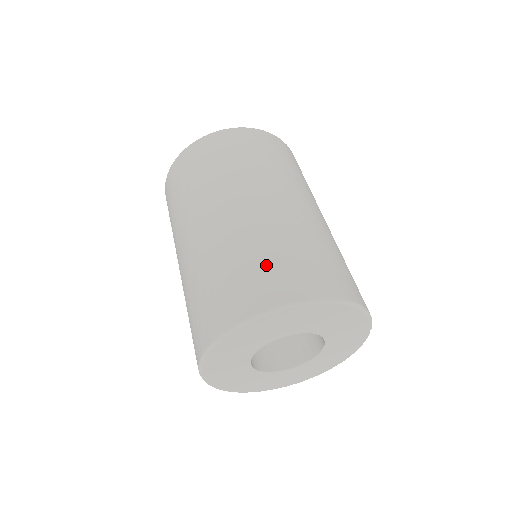
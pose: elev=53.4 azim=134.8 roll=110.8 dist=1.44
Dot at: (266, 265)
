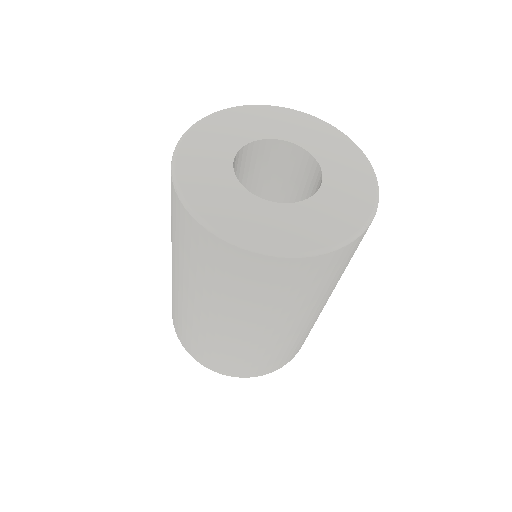
Dot at: occluded
